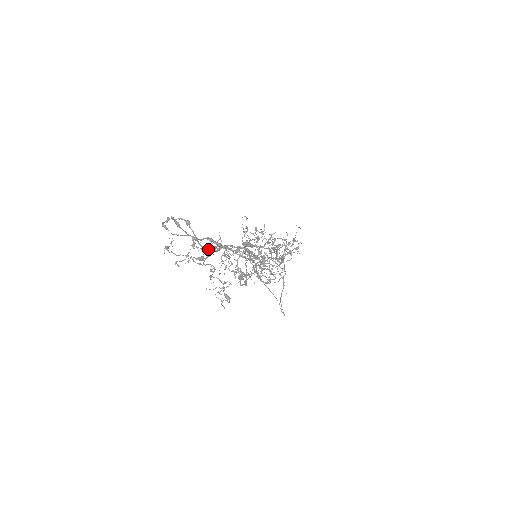
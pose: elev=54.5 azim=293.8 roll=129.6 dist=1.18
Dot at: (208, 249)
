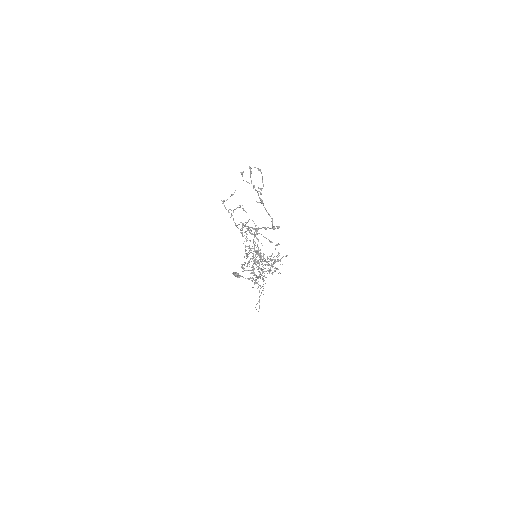
Dot at: occluded
